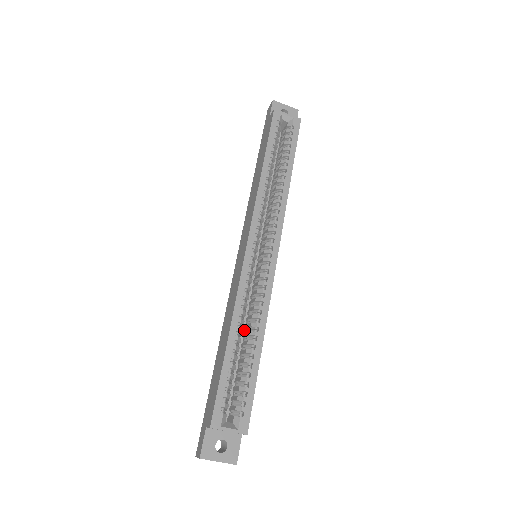
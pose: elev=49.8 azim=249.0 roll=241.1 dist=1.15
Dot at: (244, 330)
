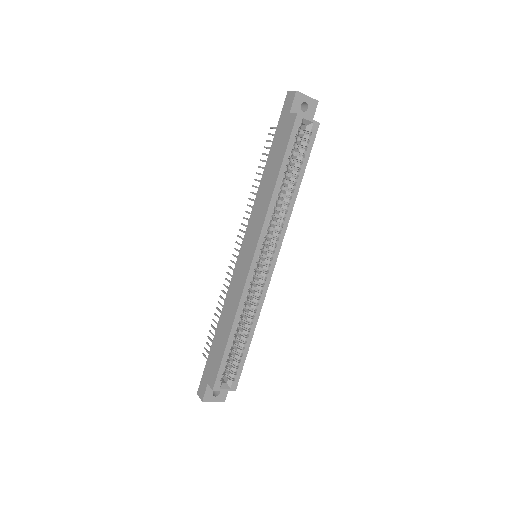
Dot at: occluded
